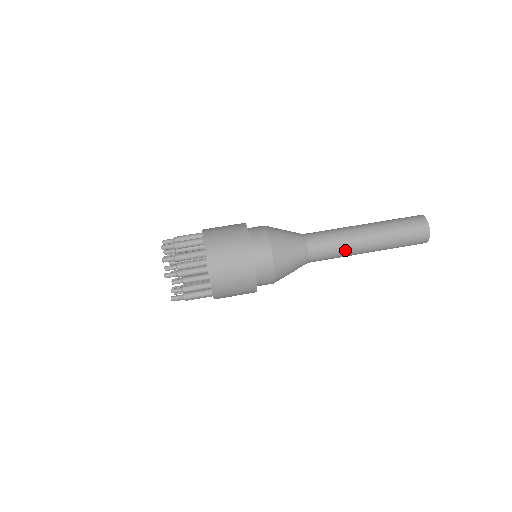
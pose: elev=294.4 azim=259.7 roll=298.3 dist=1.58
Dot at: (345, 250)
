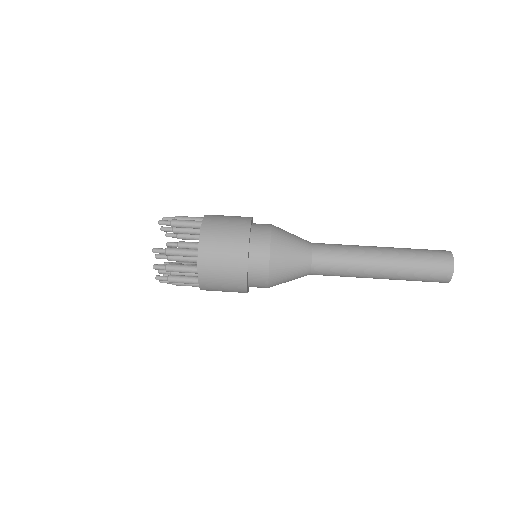
Dot at: (354, 253)
